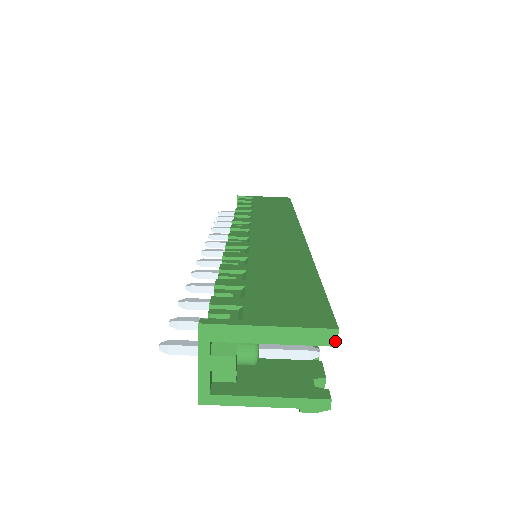
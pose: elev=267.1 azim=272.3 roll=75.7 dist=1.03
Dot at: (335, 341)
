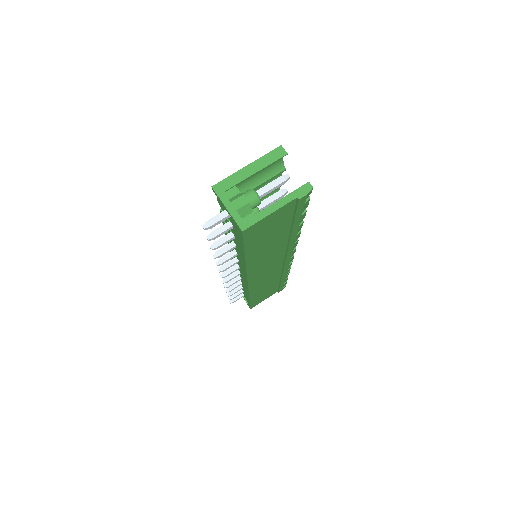
Dot at: (284, 152)
